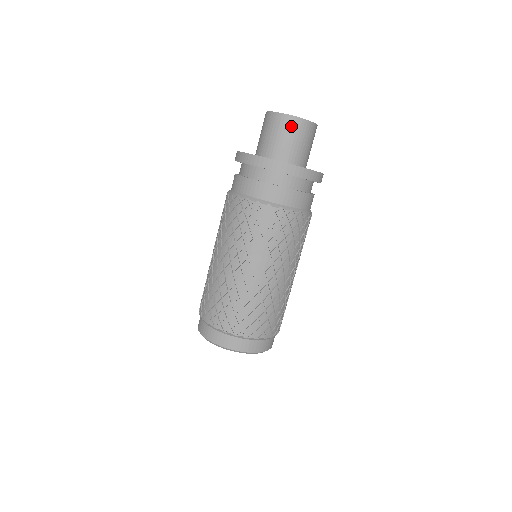
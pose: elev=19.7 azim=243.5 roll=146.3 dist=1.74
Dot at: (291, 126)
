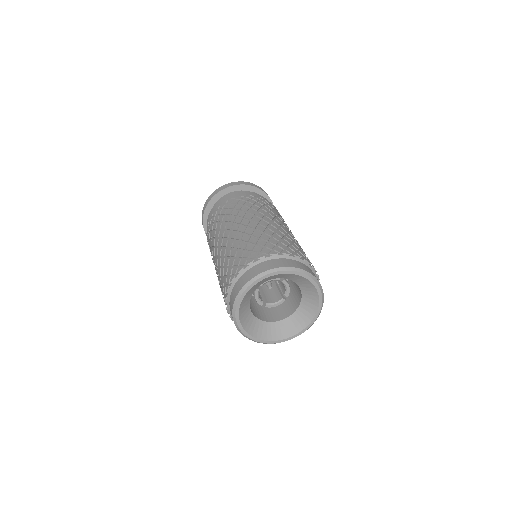
Dot at: occluded
